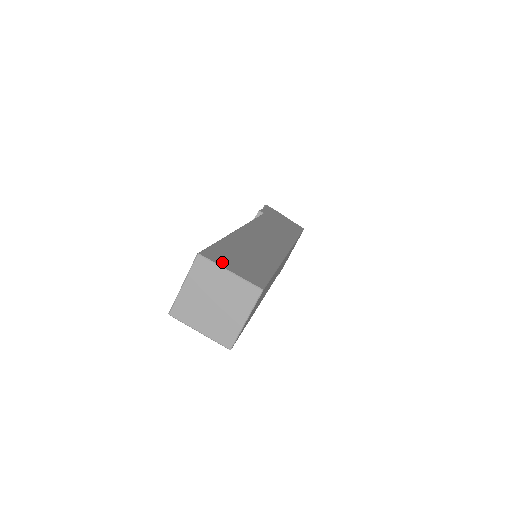
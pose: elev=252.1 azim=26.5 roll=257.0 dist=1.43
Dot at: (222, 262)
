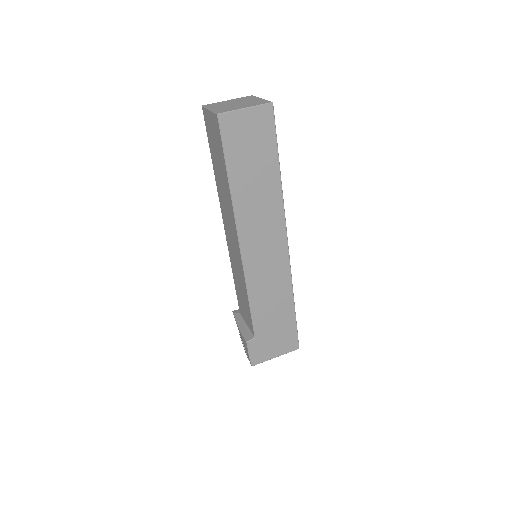
Dot at: occluded
